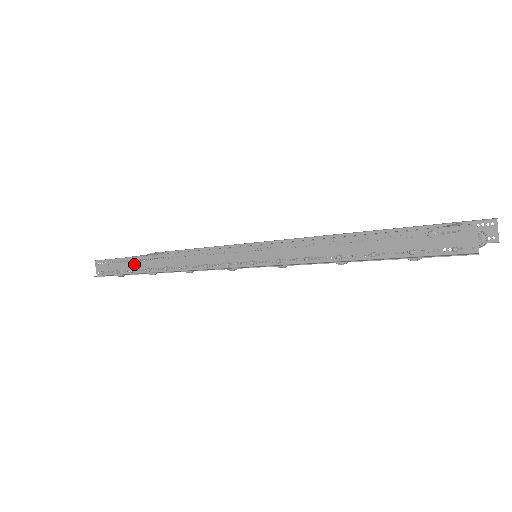
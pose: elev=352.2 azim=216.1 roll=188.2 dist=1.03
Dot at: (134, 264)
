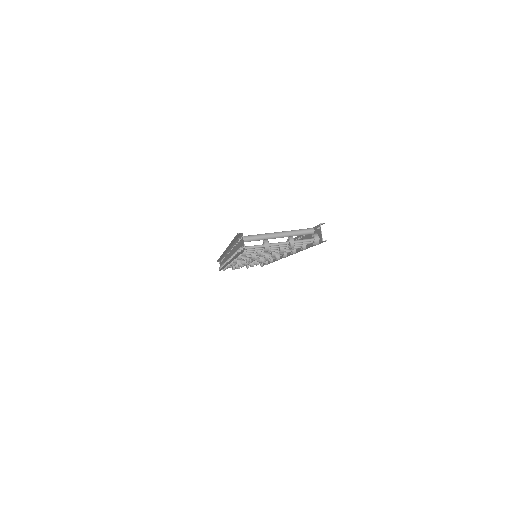
Dot at: (222, 263)
